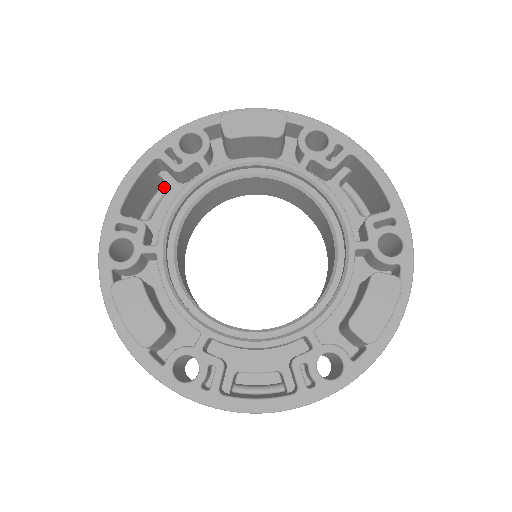
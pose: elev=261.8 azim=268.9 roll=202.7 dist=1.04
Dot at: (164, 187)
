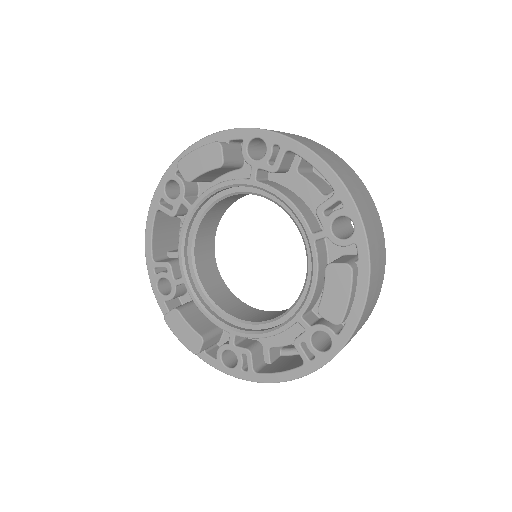
Dot at: occluded
